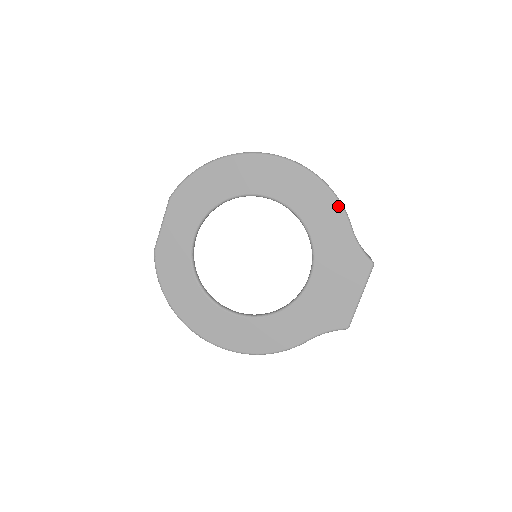
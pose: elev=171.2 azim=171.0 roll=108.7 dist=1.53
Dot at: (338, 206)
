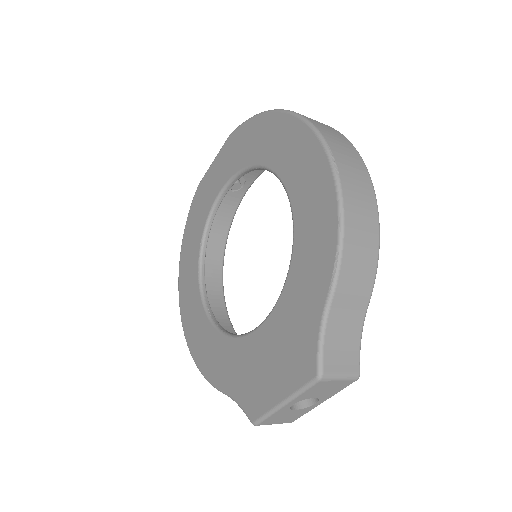
Dot at: (333, 256)
